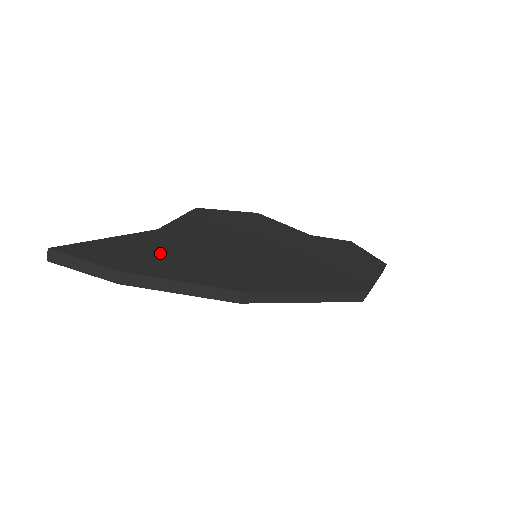
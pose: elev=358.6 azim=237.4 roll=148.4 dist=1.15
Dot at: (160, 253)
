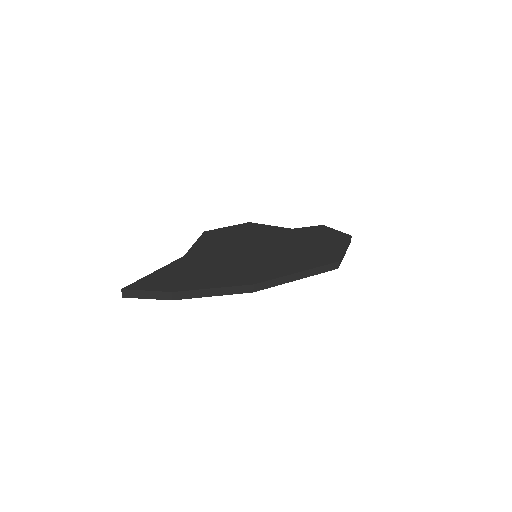
Dot at: (192, 273)
